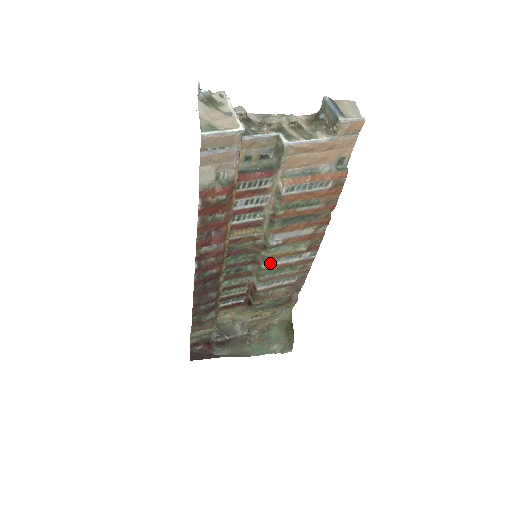
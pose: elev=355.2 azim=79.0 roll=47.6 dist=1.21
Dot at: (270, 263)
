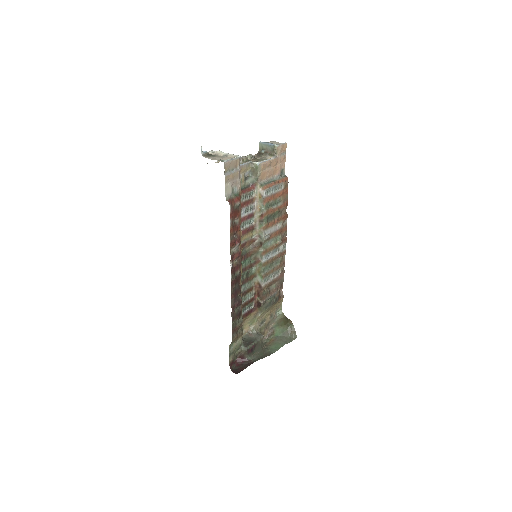
Dot at: (265, 258)
